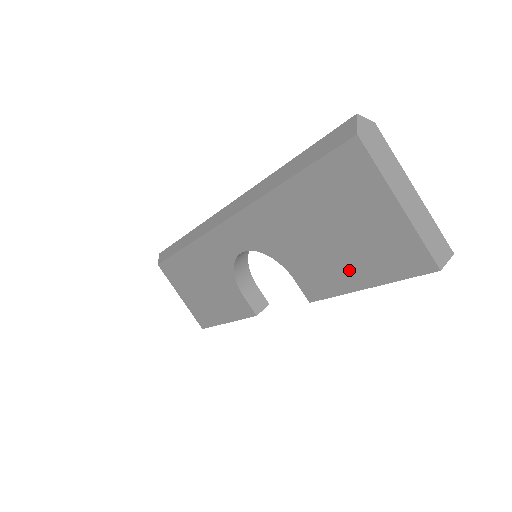
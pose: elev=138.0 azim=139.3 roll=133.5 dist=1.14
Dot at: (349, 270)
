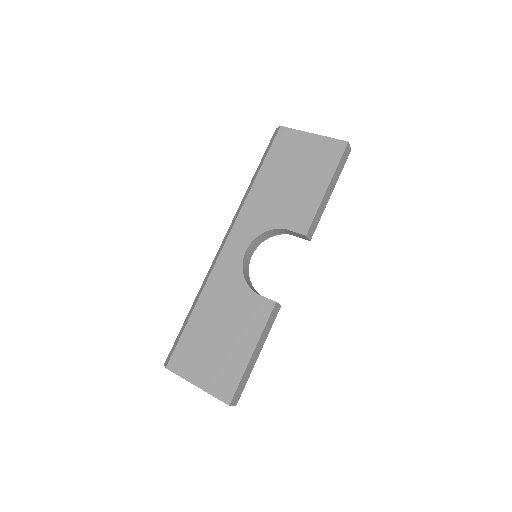
Dot at: (313, 186)
